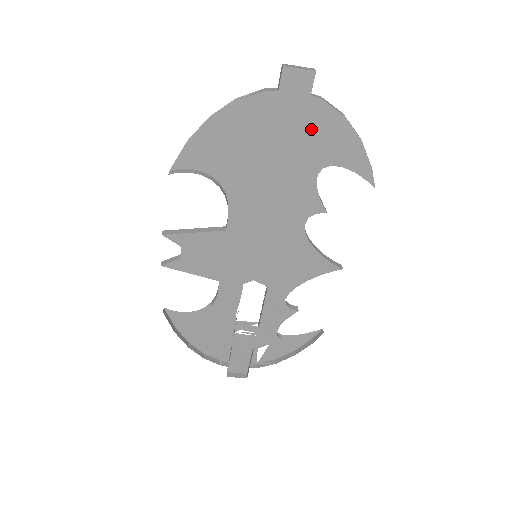
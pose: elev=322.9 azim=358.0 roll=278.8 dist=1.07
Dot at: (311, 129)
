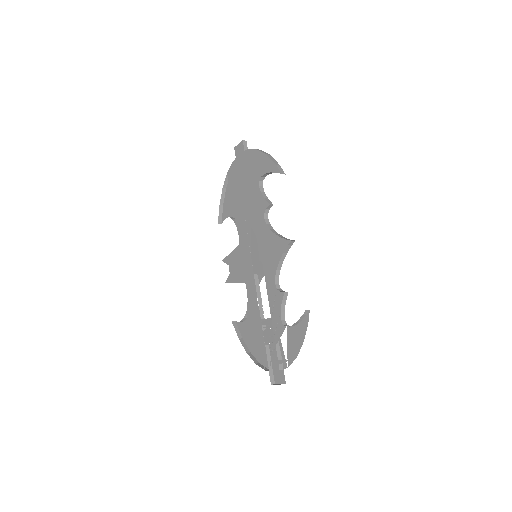
Dot at: (249, 165)
